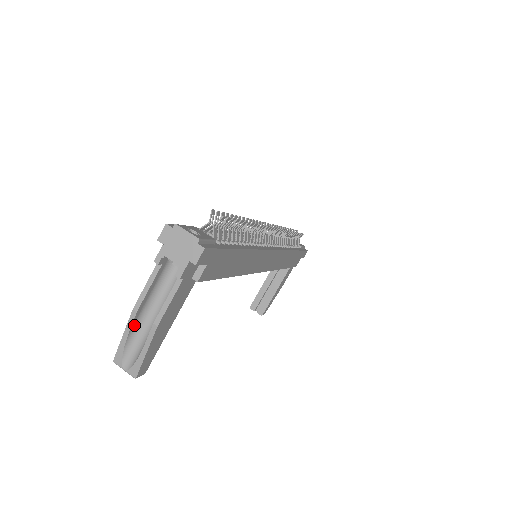
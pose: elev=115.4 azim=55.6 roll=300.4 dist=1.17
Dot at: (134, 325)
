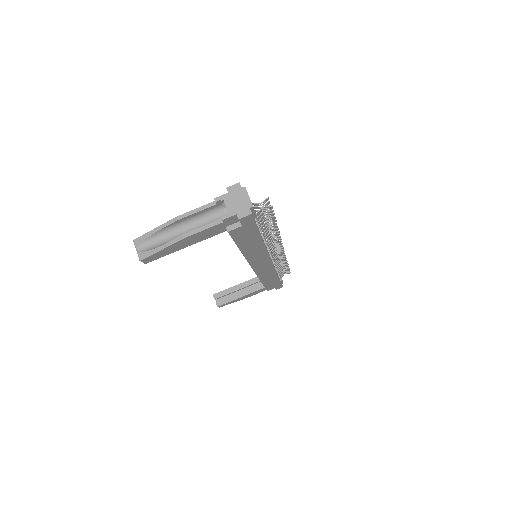
Dot at: (168, 227)
